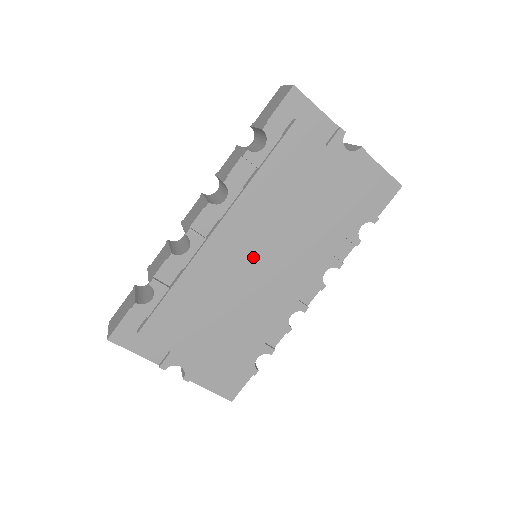
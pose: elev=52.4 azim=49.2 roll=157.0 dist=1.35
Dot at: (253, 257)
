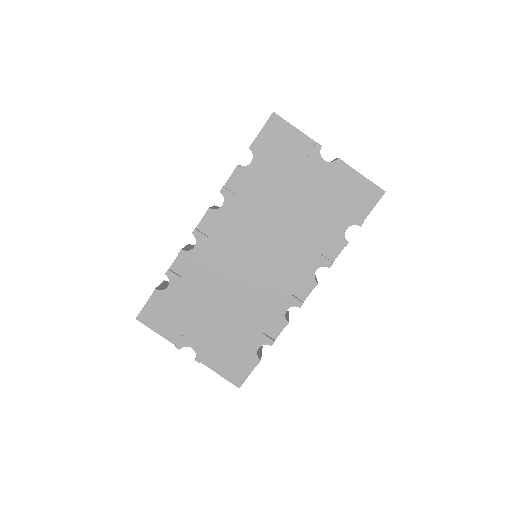
Dot at: (247, 254)
